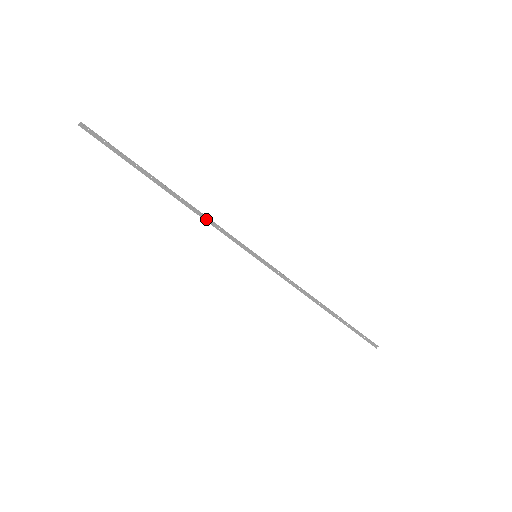
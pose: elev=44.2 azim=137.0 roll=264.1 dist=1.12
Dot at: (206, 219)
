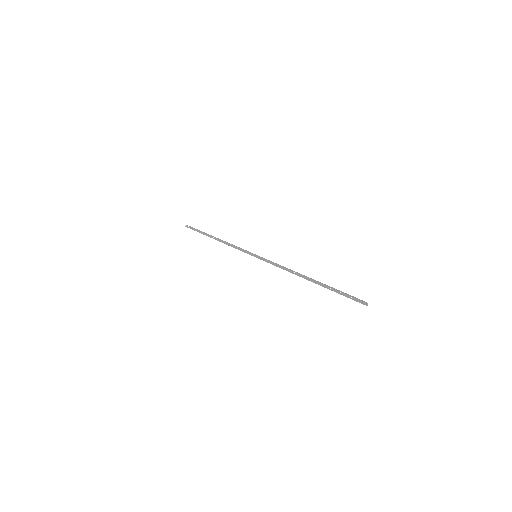
Dot at: (230, 245)
